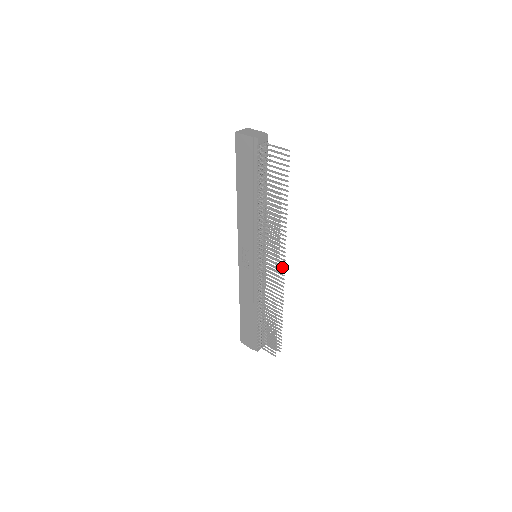
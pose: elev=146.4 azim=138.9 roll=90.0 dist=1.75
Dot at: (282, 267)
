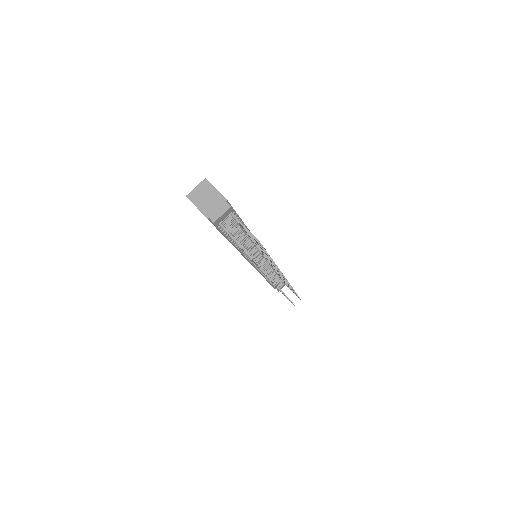
Dot at: occluded
